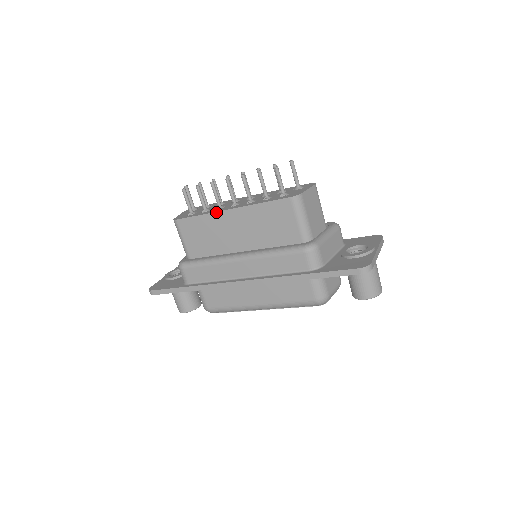
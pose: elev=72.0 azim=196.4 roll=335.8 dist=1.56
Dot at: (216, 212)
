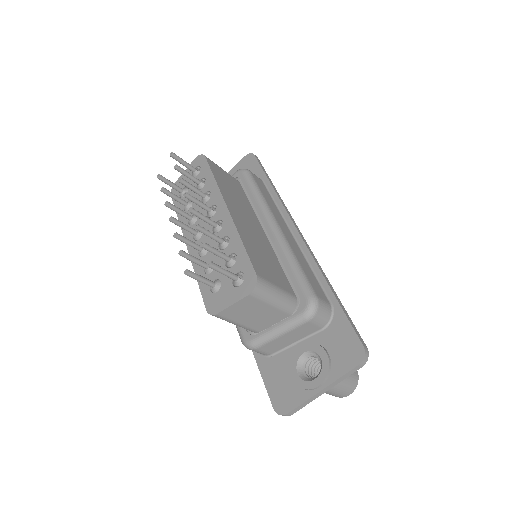
Dot at: (182, 232)
